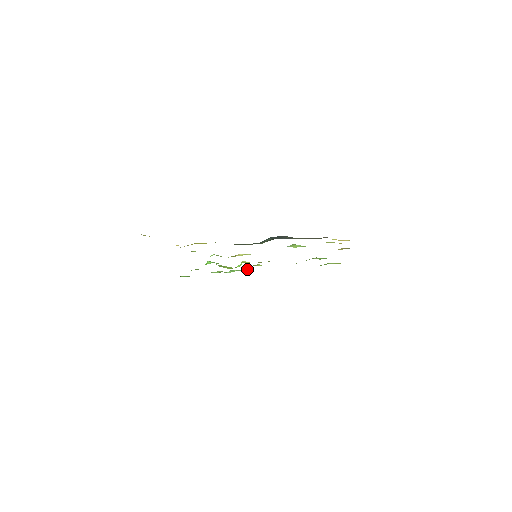
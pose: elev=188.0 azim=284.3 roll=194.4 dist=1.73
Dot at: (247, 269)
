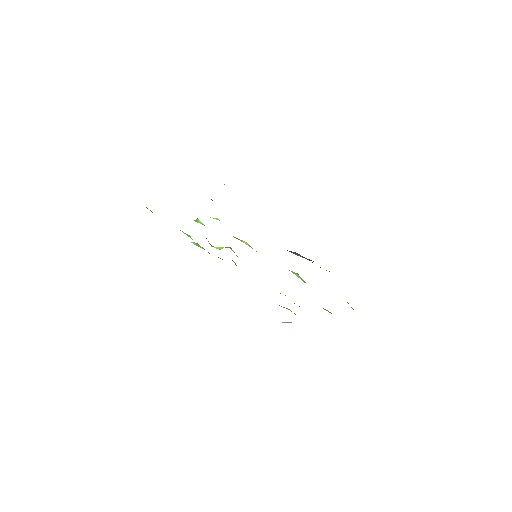
Dot at: occluded
